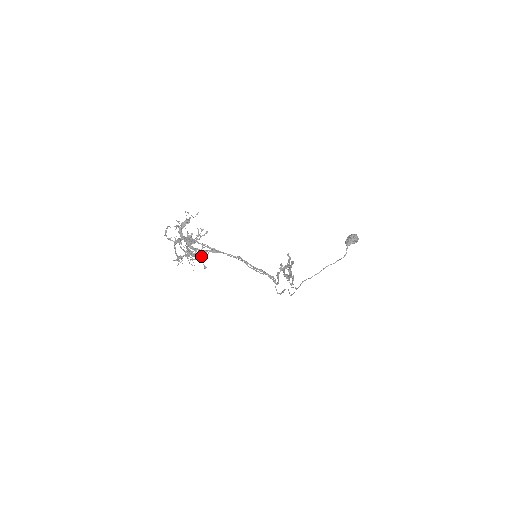
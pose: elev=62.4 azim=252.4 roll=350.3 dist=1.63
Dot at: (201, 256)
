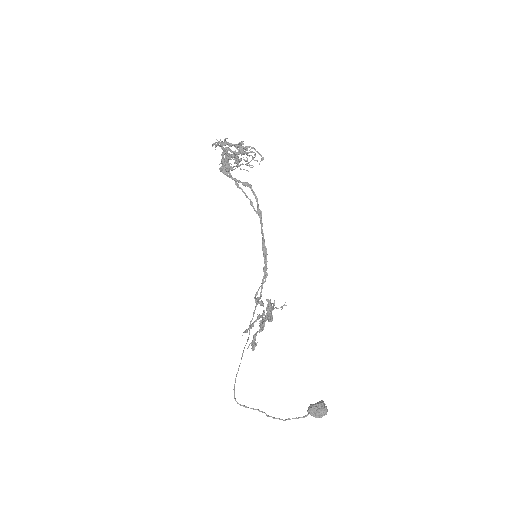
Dot at: occluded
